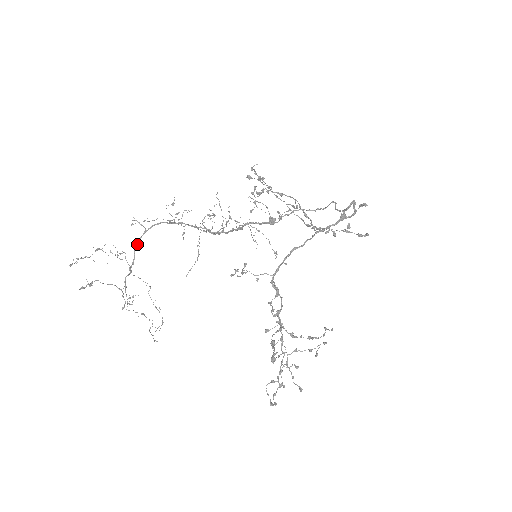
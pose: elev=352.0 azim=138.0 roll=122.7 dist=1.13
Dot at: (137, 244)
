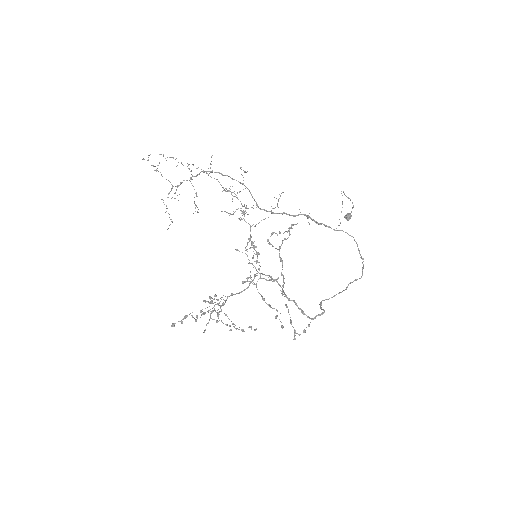
Dot at: (203, 172)
